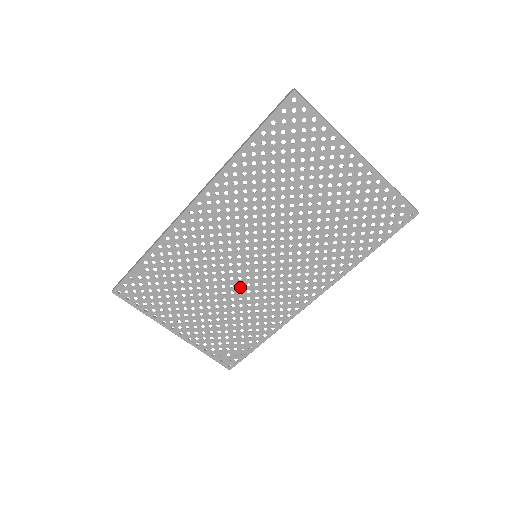
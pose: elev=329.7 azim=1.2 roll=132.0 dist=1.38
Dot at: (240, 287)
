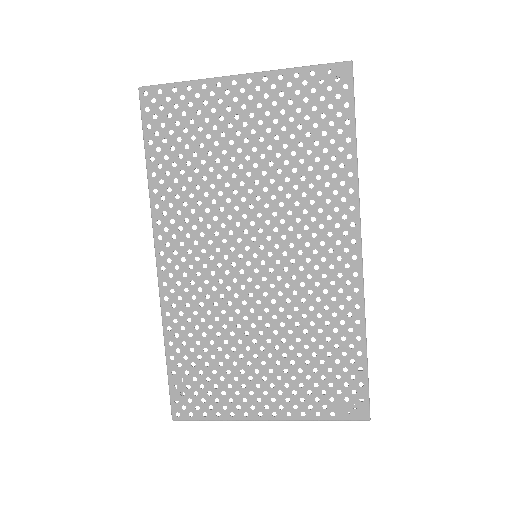
Dot at: (275, 304)
